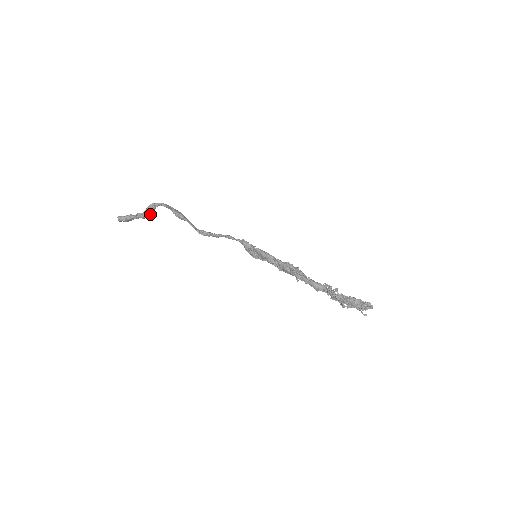
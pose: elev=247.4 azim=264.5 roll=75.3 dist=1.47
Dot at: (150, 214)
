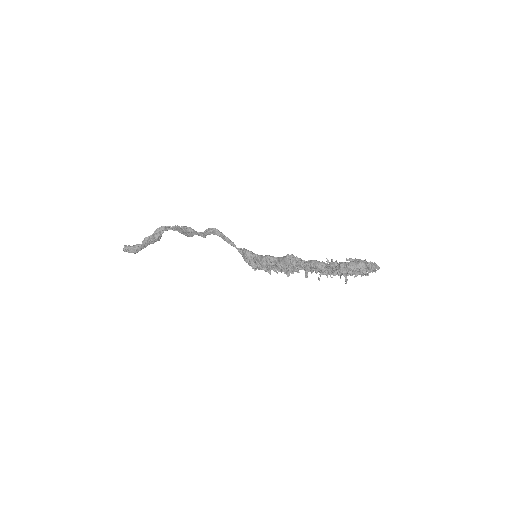
Dot at: (158, 235)
